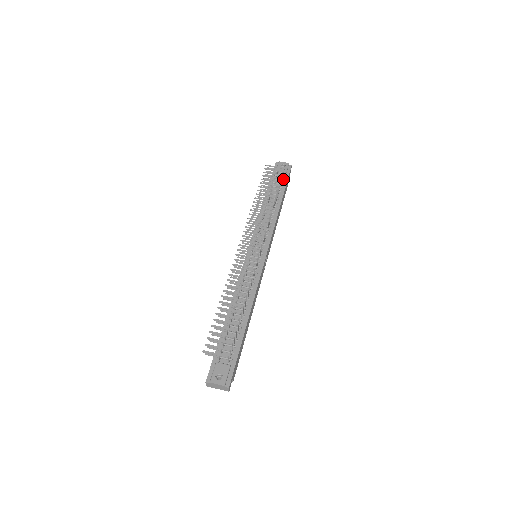
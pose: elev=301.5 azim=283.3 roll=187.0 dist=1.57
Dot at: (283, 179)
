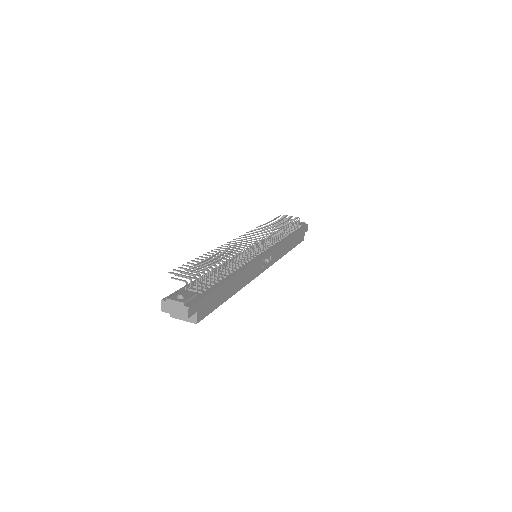
Dot at: (297, 228)
